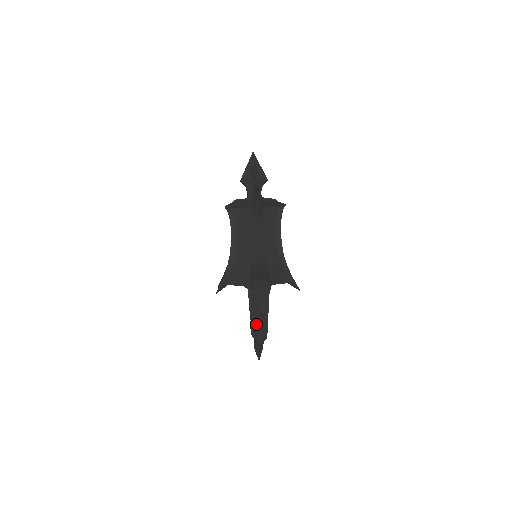
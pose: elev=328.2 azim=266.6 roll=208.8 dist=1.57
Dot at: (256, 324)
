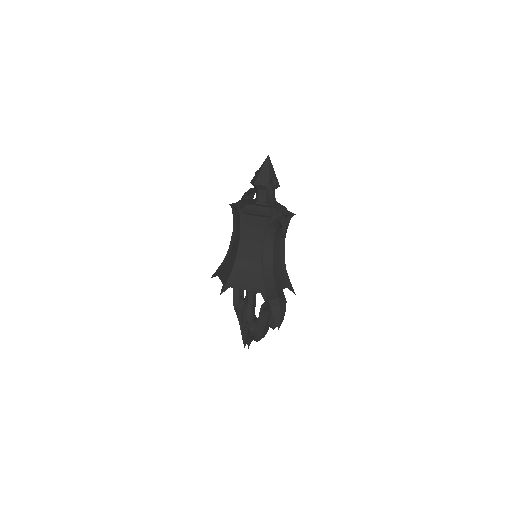
Dot at: (259, 328)
